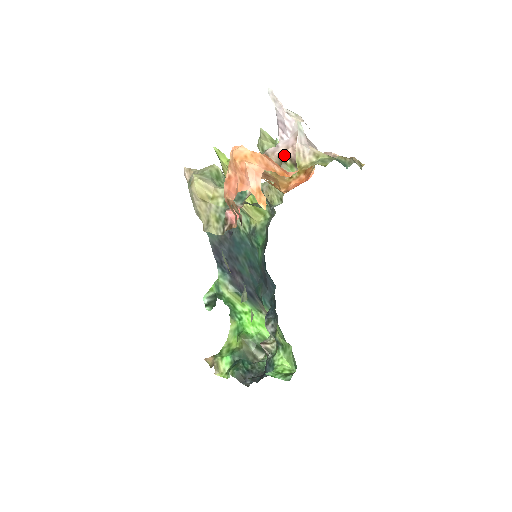
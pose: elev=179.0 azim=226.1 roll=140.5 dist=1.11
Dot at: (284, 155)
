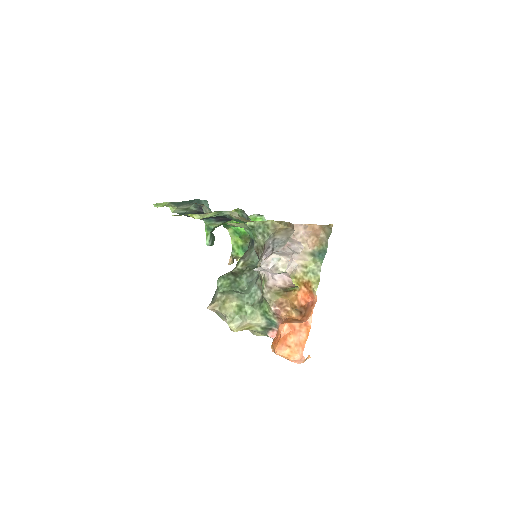
Dot at: (285, 287)
